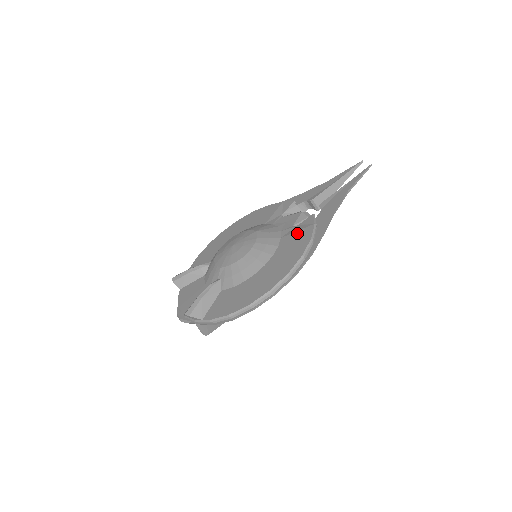
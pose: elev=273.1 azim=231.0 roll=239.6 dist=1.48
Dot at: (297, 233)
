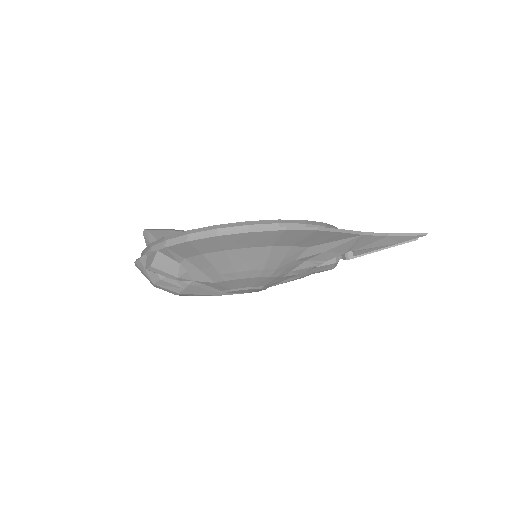
Dot at: occluded
